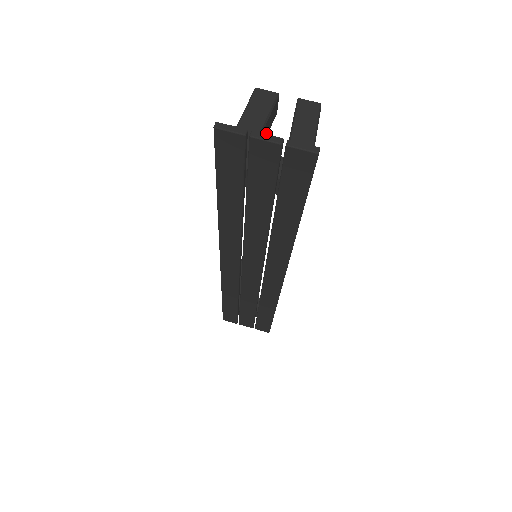
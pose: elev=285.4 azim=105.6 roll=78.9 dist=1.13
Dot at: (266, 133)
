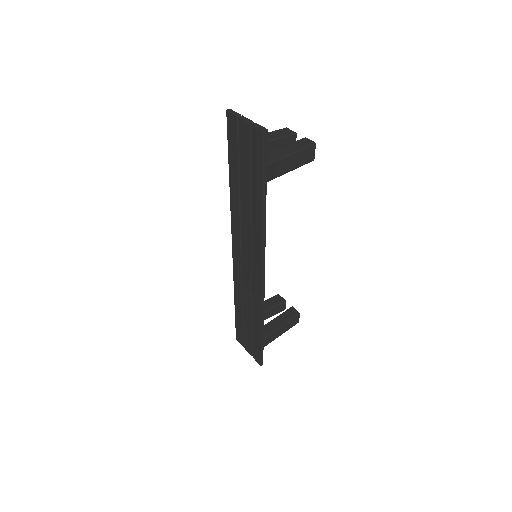
Dot at: occluded
